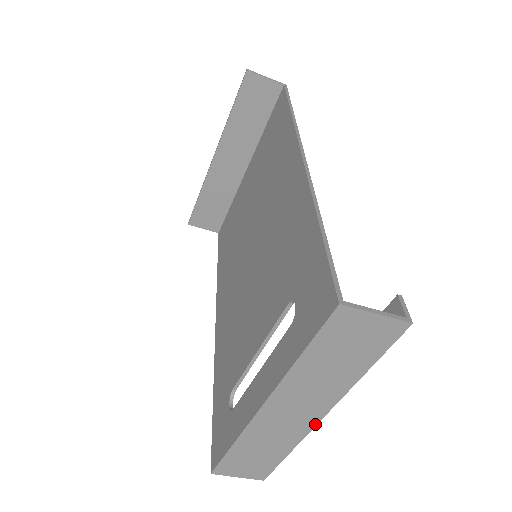
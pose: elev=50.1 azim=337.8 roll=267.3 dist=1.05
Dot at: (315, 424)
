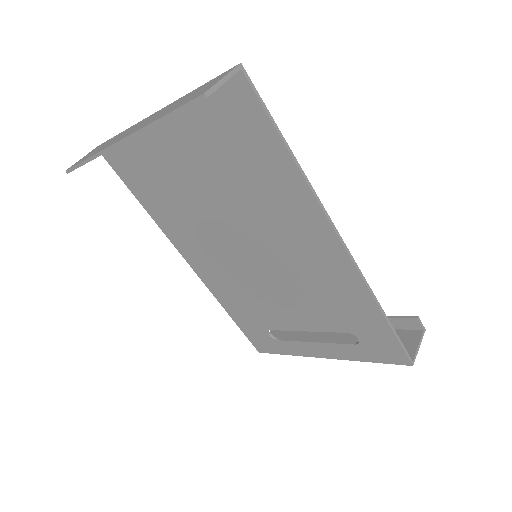
Dot at: occluded
